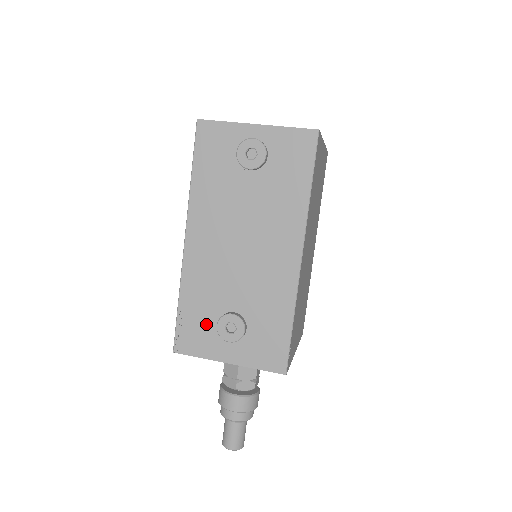
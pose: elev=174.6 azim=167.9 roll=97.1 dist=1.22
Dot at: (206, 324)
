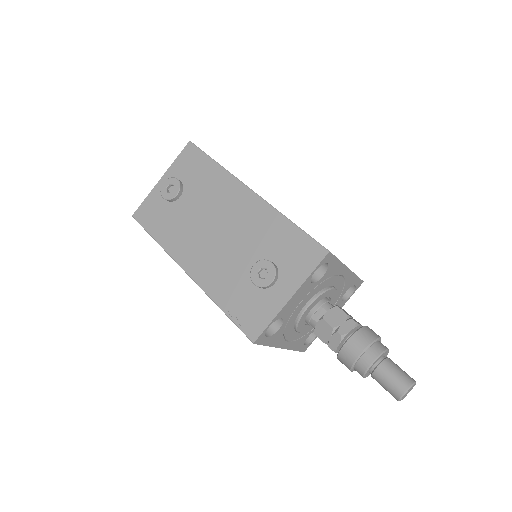
Dot at: (250, 296)
